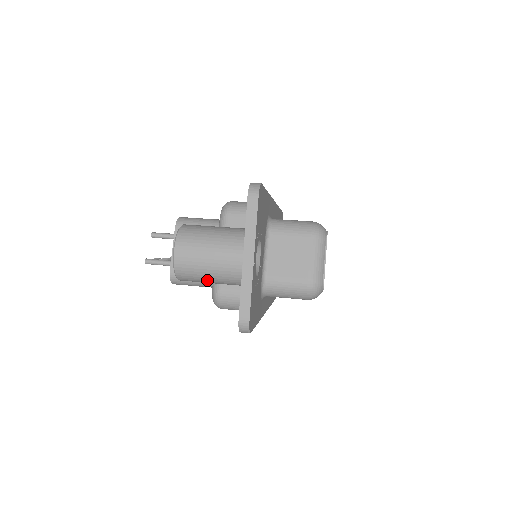
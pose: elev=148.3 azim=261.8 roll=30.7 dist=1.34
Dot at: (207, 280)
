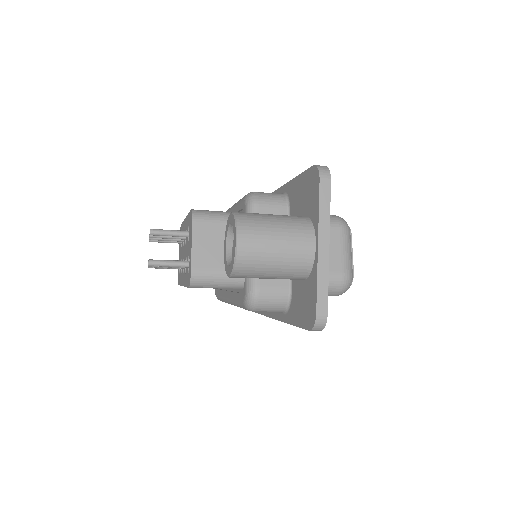
Dot at: (268, 274)
